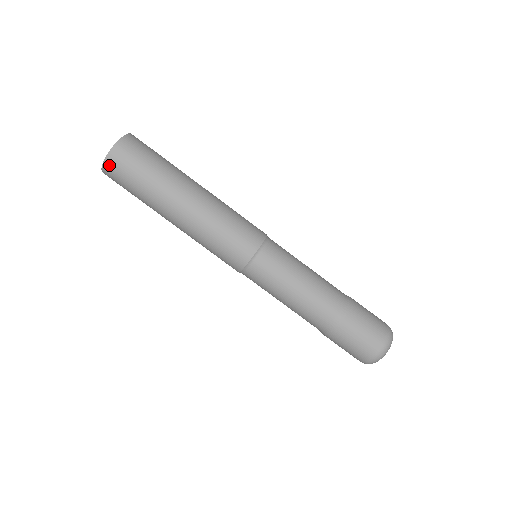
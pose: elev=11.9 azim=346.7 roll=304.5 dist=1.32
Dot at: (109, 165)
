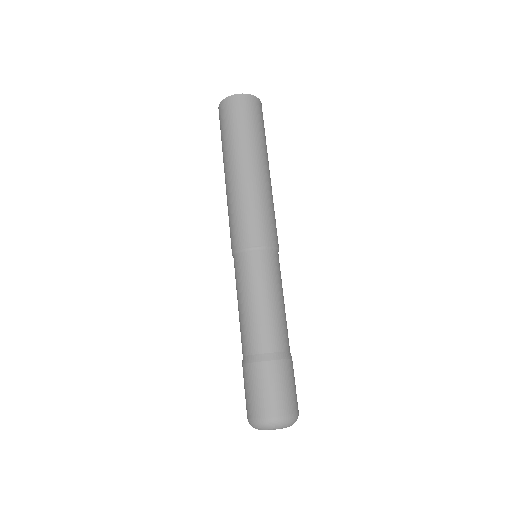
Dot at: occluded
